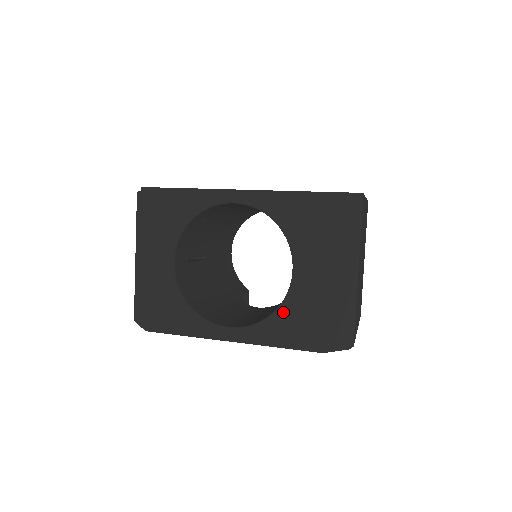
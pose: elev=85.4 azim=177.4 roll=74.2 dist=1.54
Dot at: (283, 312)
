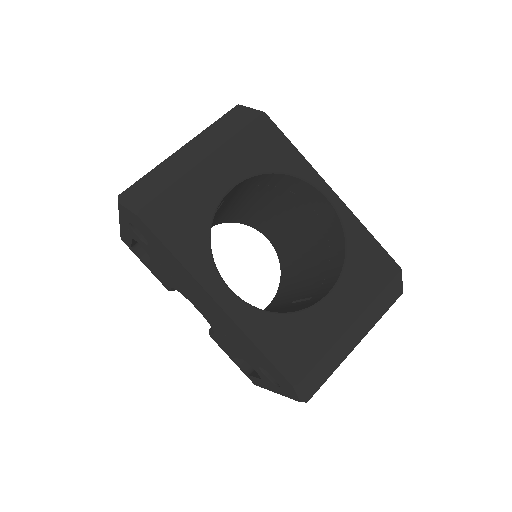
Dot at: (292, 320)
